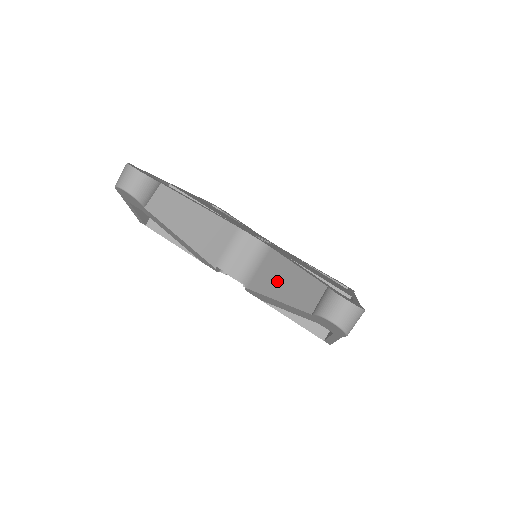
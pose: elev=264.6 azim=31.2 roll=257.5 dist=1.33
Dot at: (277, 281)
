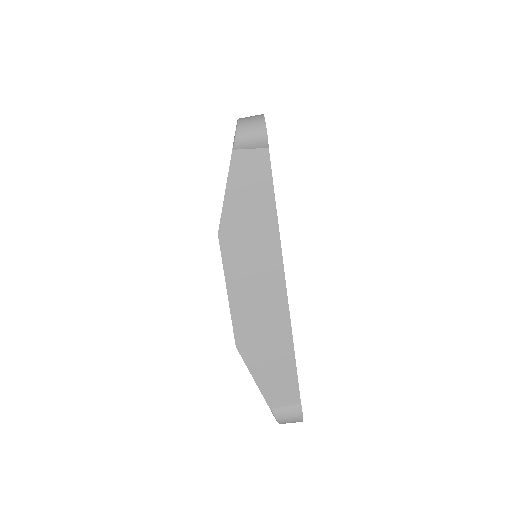
Dot at: occluded
